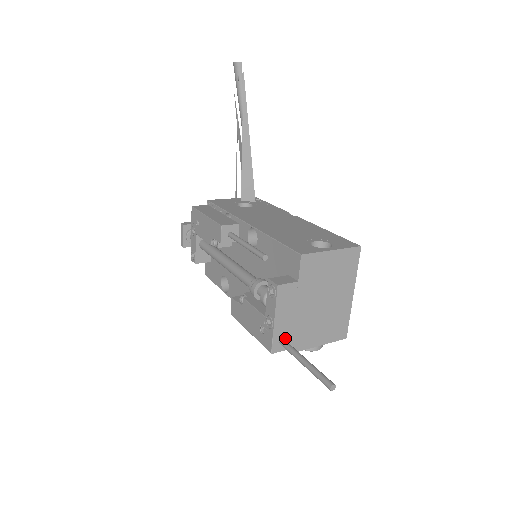
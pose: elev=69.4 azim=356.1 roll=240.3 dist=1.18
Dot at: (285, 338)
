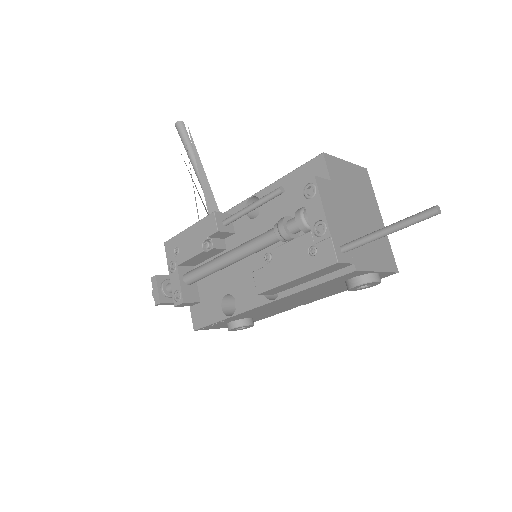
Dot at: (344, 246)
